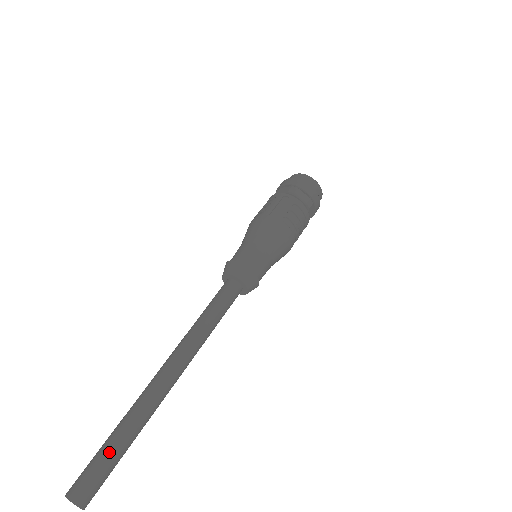
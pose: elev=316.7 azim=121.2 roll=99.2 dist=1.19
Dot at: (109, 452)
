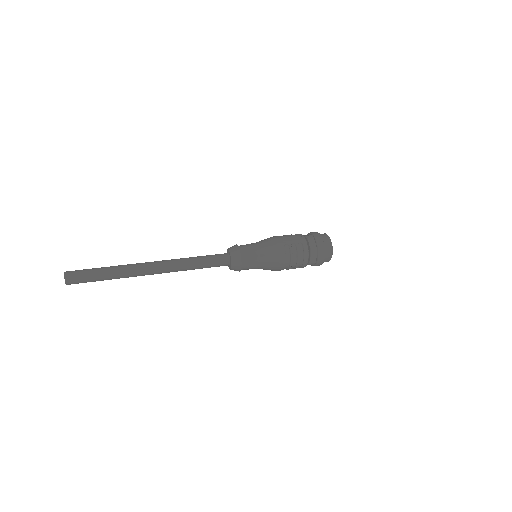
Dot at: (96, 271)
